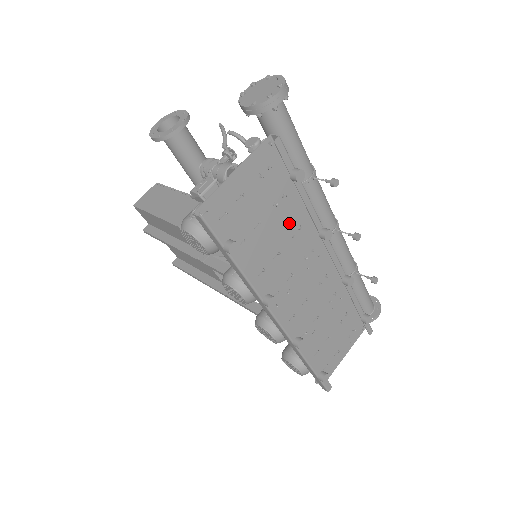
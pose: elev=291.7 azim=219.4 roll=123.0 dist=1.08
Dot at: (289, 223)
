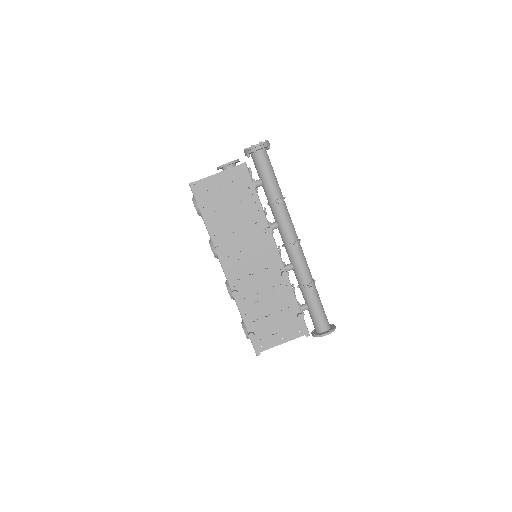
Dot at: (249, 217)
